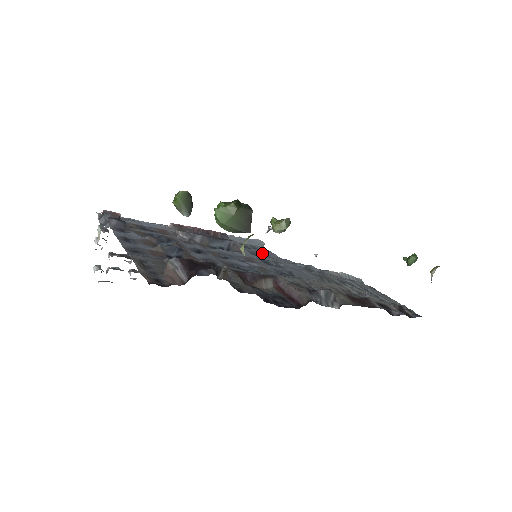
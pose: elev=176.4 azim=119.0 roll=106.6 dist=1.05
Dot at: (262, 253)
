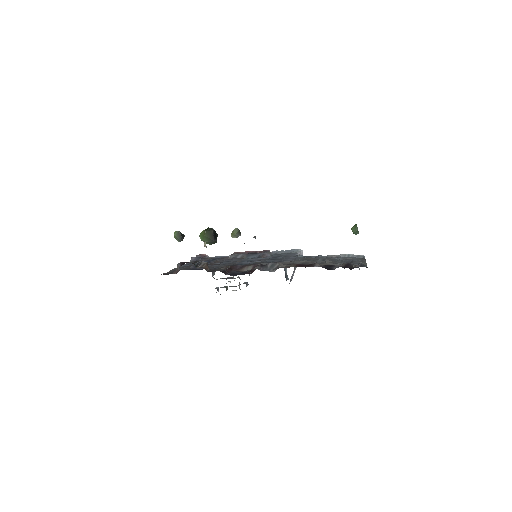
Dot at: (284, 255)
